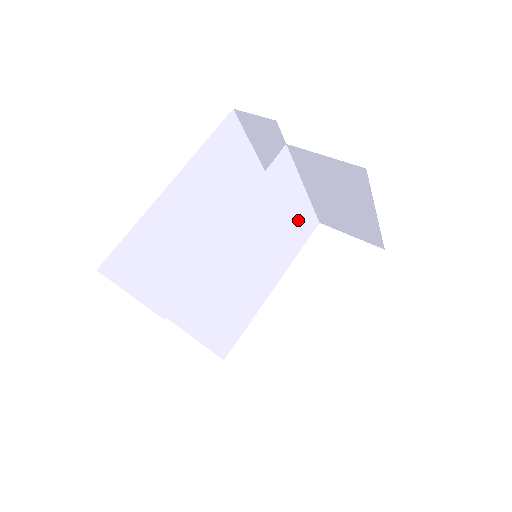
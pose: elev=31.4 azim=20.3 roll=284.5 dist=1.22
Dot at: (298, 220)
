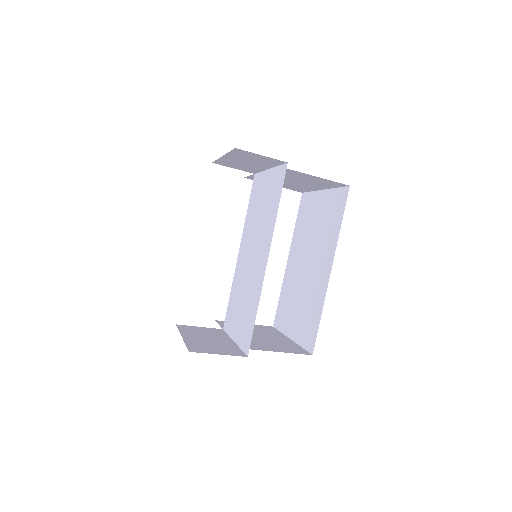
Dot at: occluded
